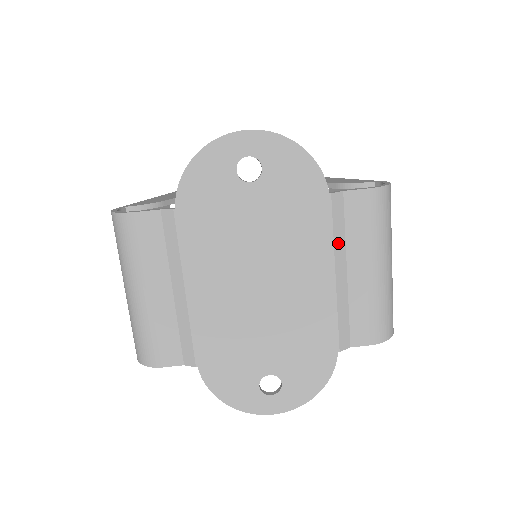
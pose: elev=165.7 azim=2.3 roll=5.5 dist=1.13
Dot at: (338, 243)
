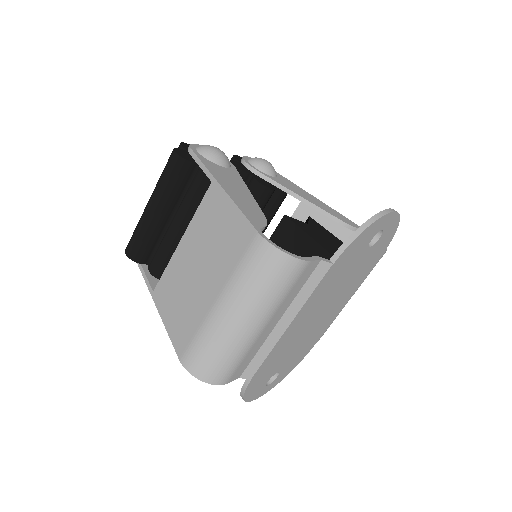
Dot at: occluded
